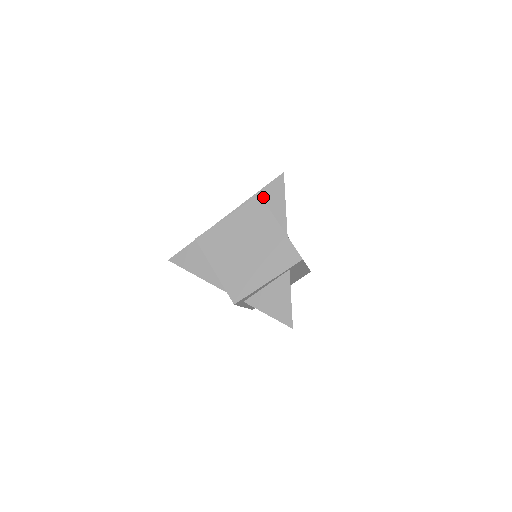
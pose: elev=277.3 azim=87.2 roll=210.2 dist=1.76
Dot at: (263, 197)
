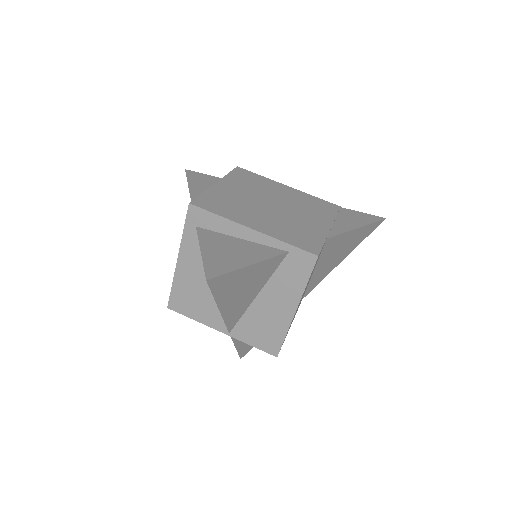
Dot at: (341, 211)
